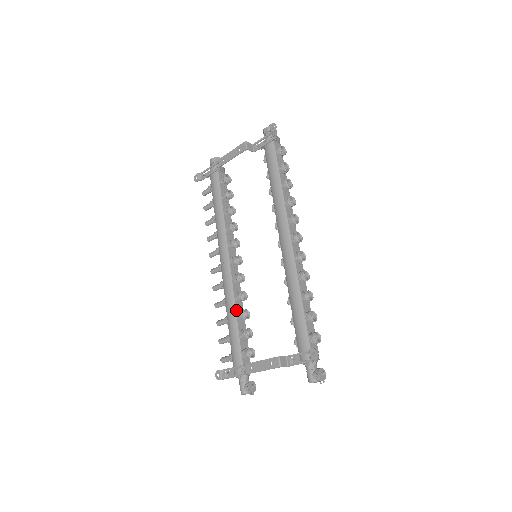
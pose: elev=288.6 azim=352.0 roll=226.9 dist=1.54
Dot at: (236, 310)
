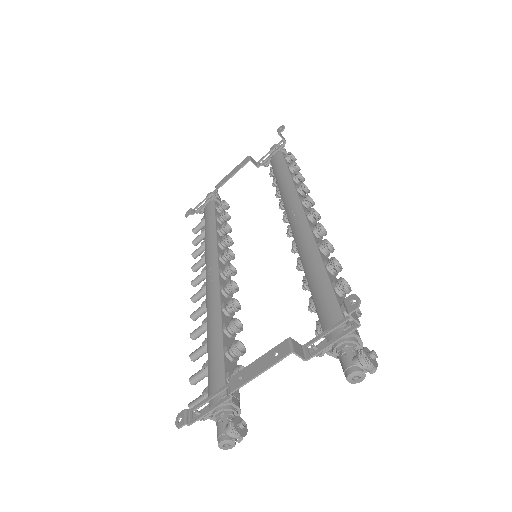
Dot at: (222, 321)
